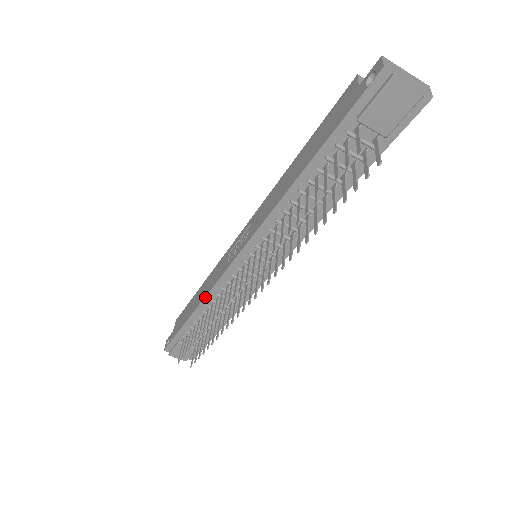
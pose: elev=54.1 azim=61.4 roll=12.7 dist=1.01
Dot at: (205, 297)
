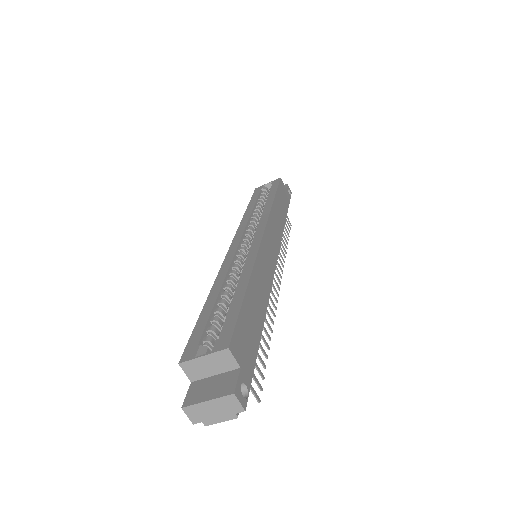
Dot at: occluded
